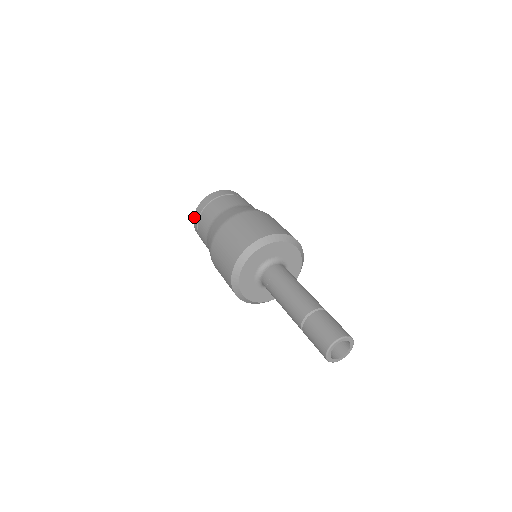
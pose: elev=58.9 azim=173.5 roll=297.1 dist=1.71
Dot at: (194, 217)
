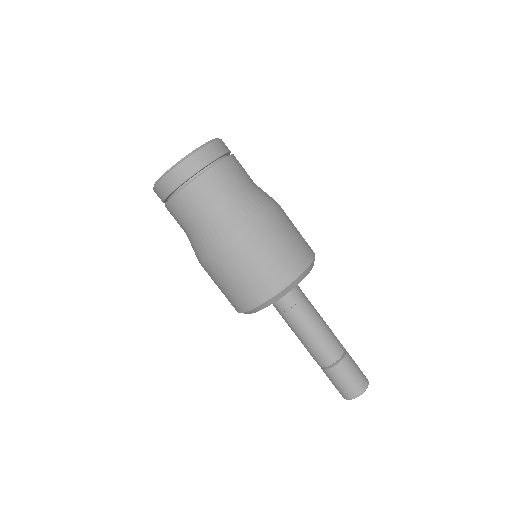
Dot at: (178, 168)
